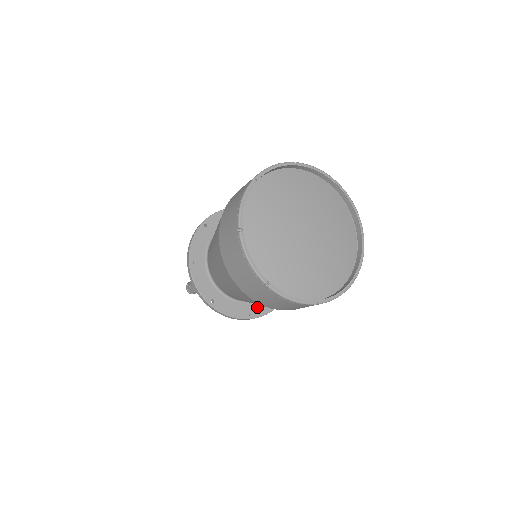
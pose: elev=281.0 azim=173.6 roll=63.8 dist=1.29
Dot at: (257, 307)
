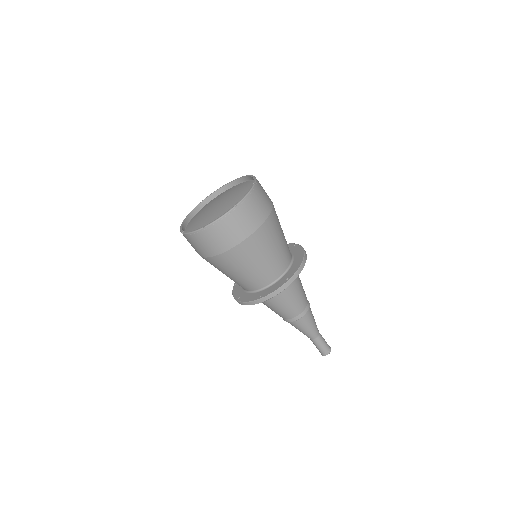
Dot at: (267, 291)
